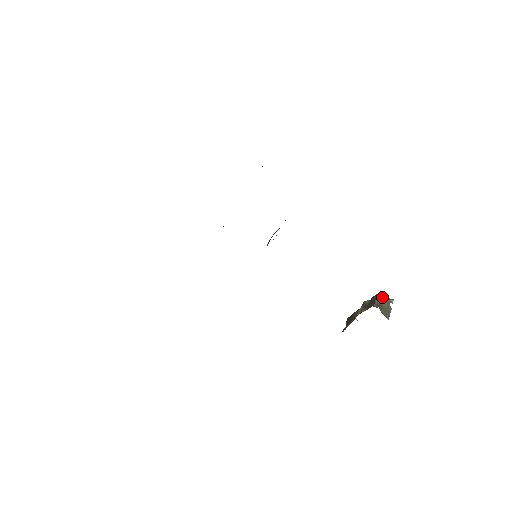
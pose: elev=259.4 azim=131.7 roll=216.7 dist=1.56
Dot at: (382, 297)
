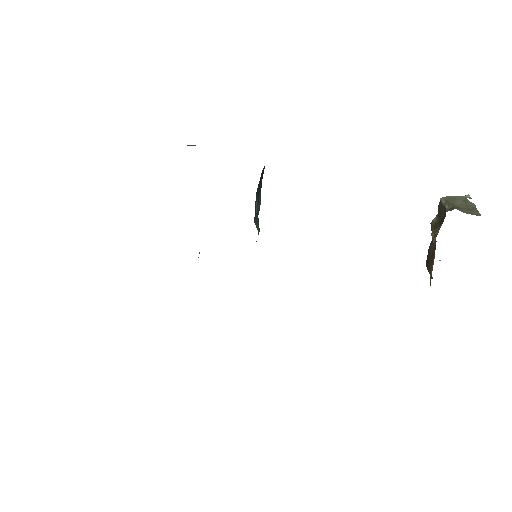
Dot at: (450, 198)
